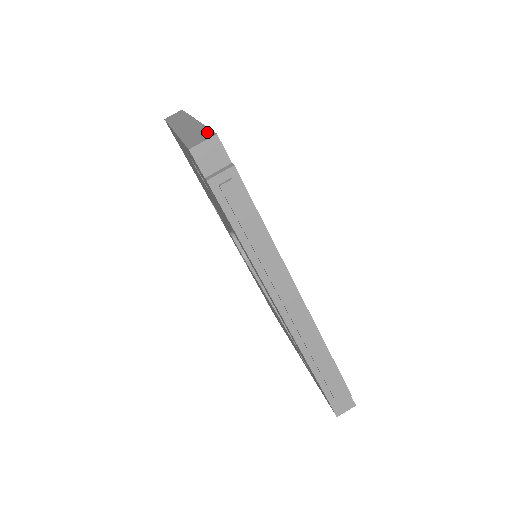
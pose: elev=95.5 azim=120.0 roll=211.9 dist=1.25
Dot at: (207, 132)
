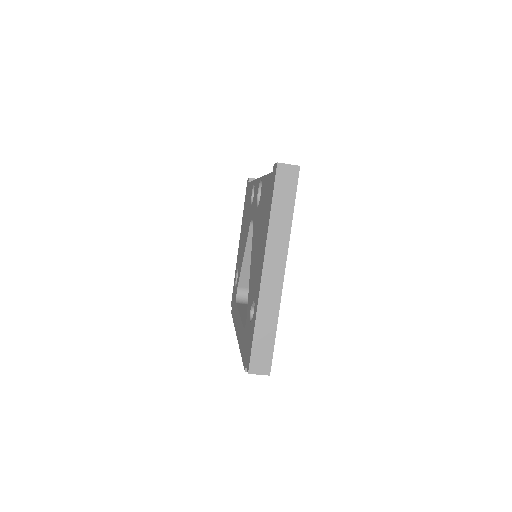
Dot at: (269, 355)
